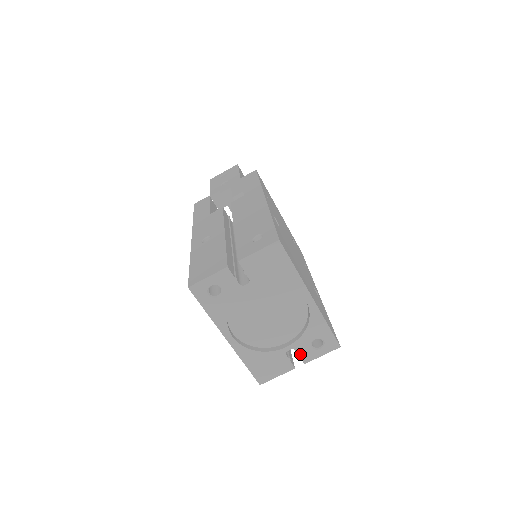
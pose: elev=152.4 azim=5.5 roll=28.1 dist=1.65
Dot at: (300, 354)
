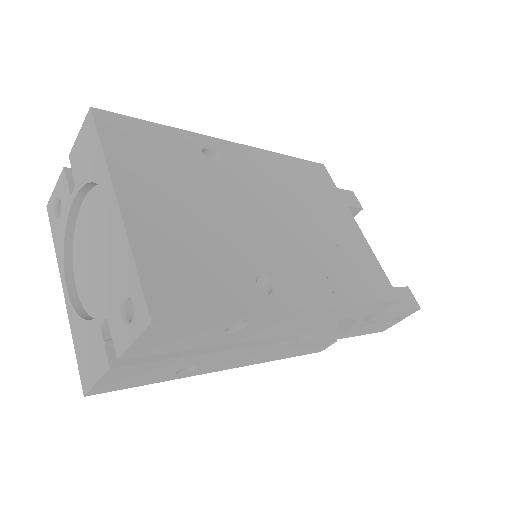
Dot at: (113, 333)
